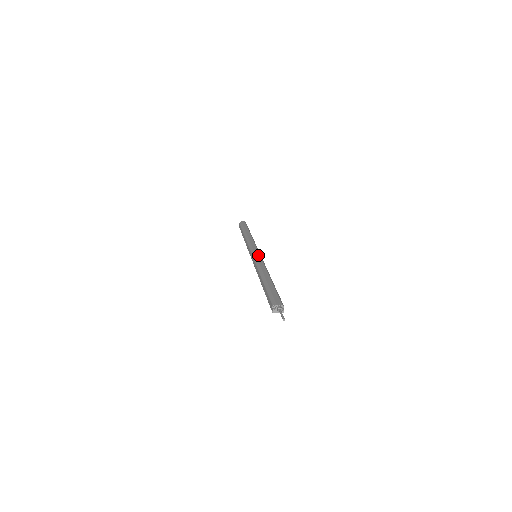
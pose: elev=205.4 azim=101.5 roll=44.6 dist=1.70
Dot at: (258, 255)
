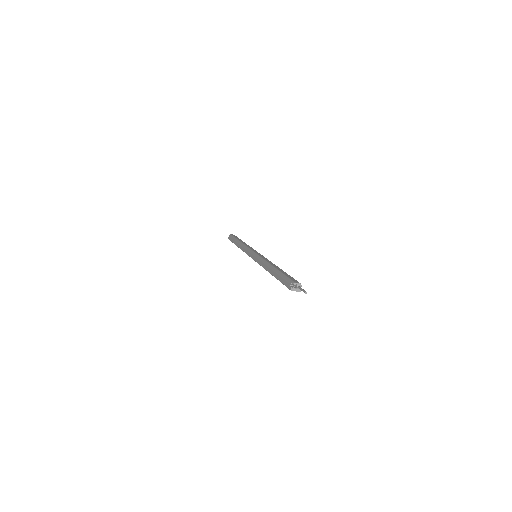
Dot at: (259, 254)
